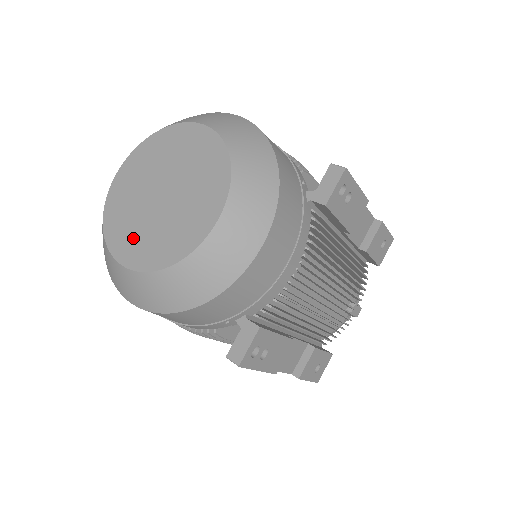
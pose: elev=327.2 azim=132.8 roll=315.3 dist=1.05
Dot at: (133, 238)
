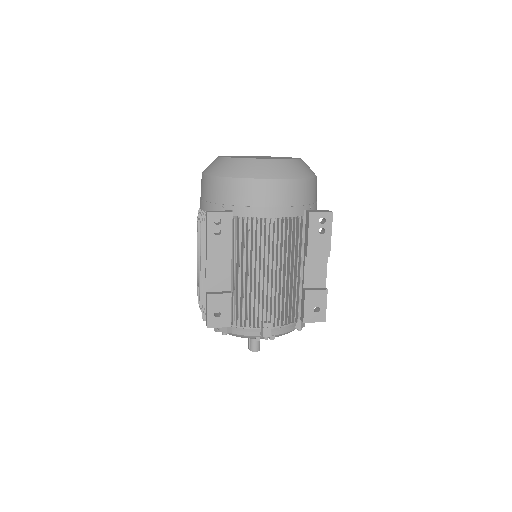
Dot at: (233, 156)
